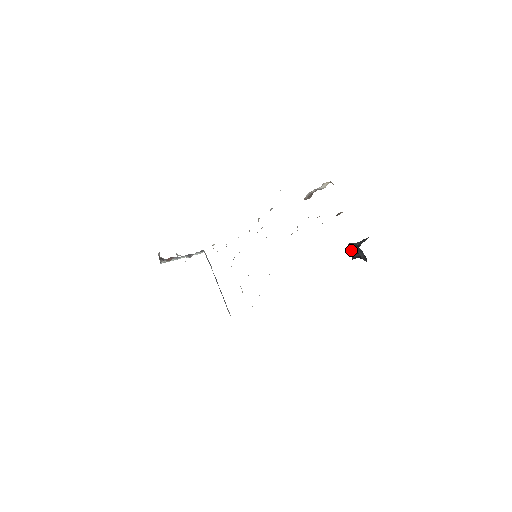
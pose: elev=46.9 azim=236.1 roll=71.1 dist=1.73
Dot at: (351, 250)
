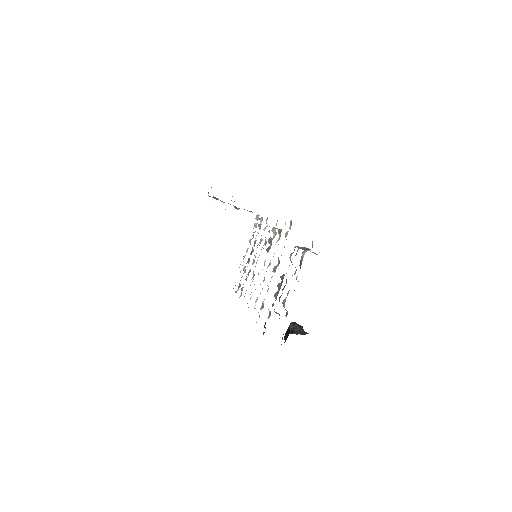
Dot at: (288, 329)
